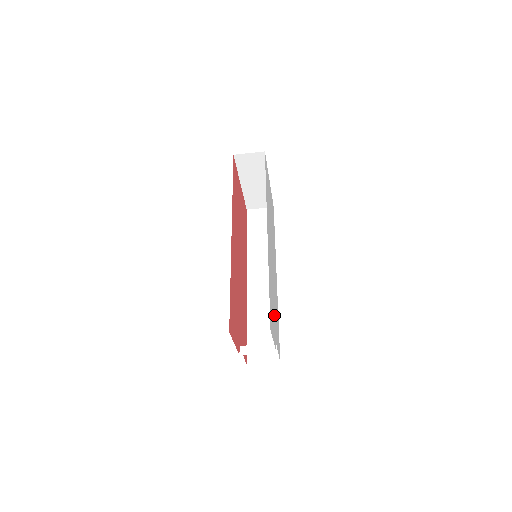
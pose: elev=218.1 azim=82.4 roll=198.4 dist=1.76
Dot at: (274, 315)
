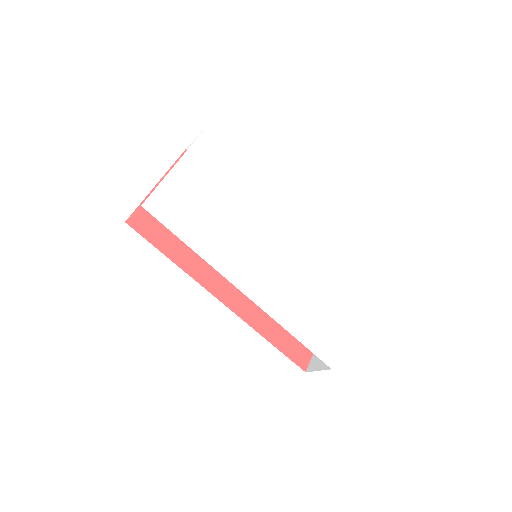
Dot at: (322, 303)
